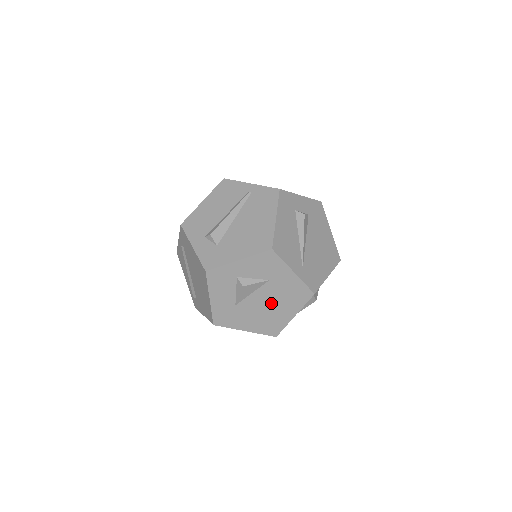
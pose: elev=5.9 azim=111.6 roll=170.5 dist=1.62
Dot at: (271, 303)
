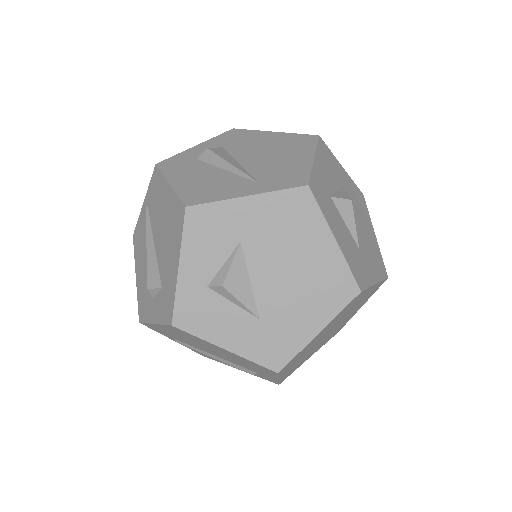
Dot at: (287, 263)
